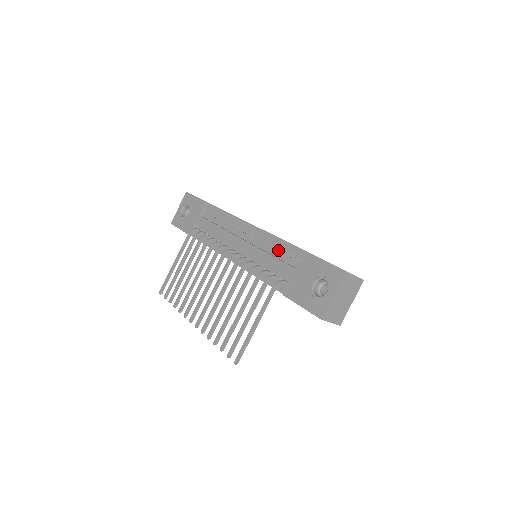
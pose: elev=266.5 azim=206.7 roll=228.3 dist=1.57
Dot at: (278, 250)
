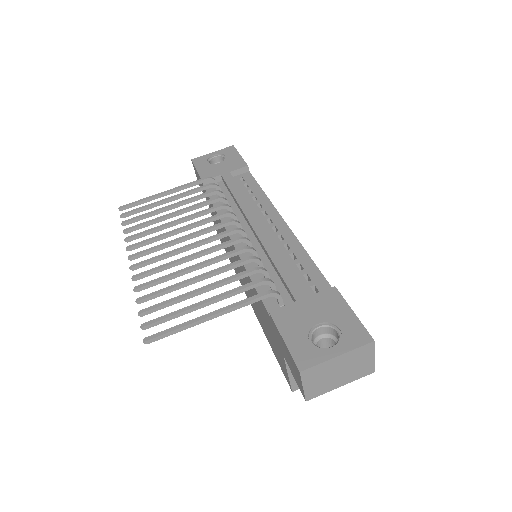
Dot at: (296, 263)
